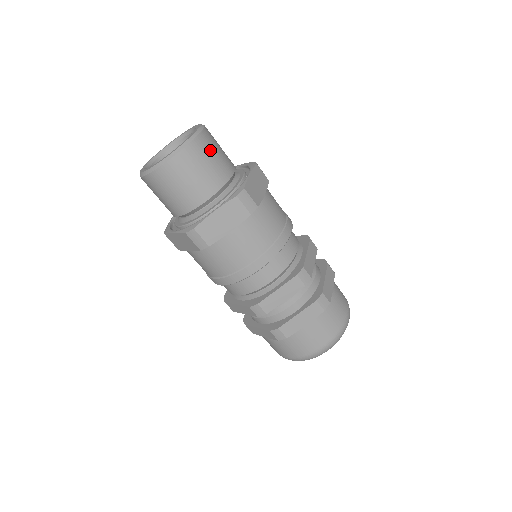
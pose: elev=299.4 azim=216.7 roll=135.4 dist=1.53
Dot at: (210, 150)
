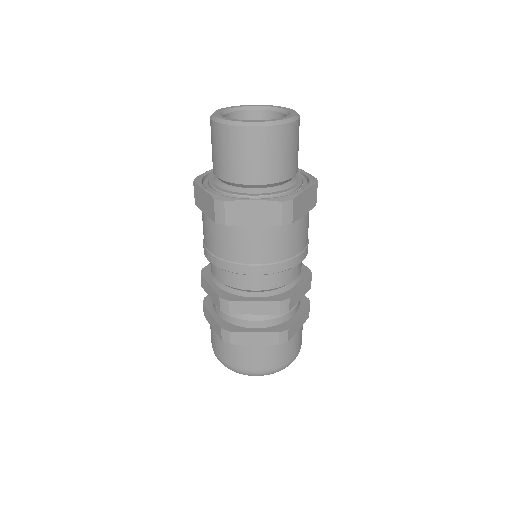
Dot at: (289, 143)
